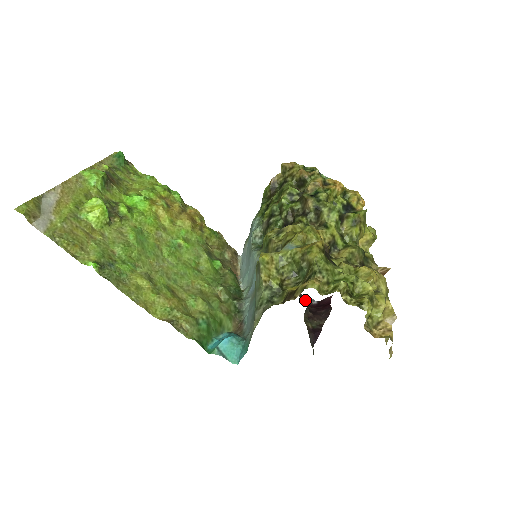
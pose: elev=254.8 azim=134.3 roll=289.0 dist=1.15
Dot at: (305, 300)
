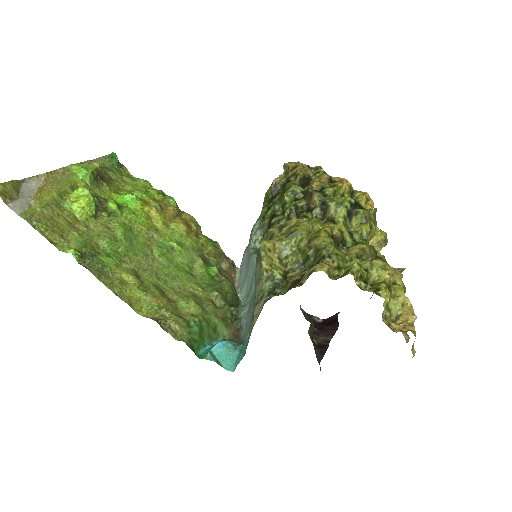
Dot at: (309, 318)
